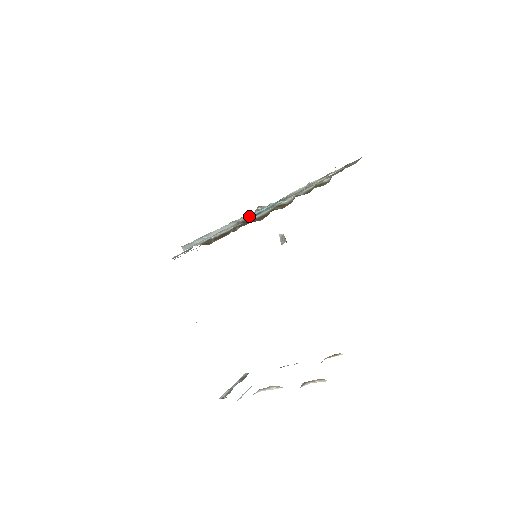
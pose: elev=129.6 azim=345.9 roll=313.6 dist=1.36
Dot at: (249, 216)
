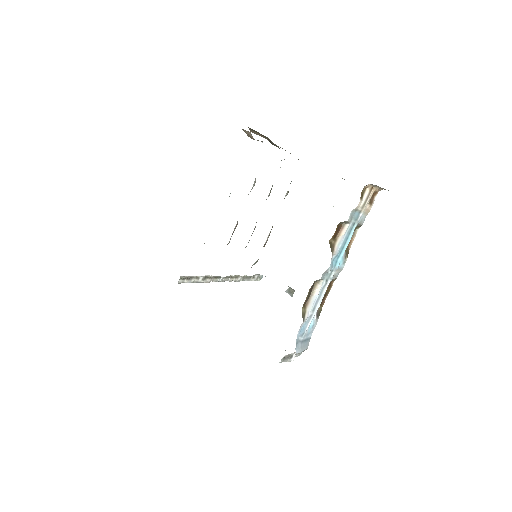
Dot at: occluded
